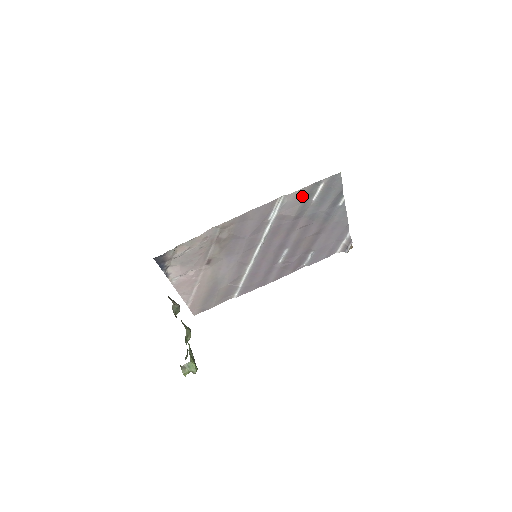
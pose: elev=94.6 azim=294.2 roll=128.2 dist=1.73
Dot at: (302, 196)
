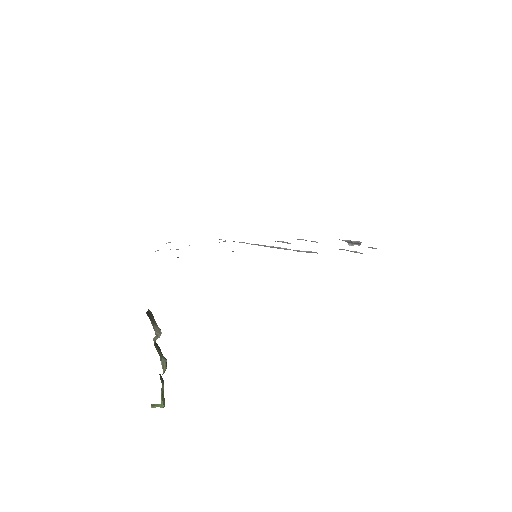
Dot at: occluded
